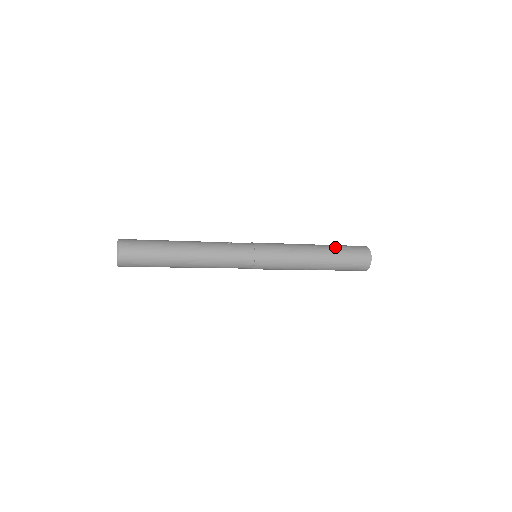
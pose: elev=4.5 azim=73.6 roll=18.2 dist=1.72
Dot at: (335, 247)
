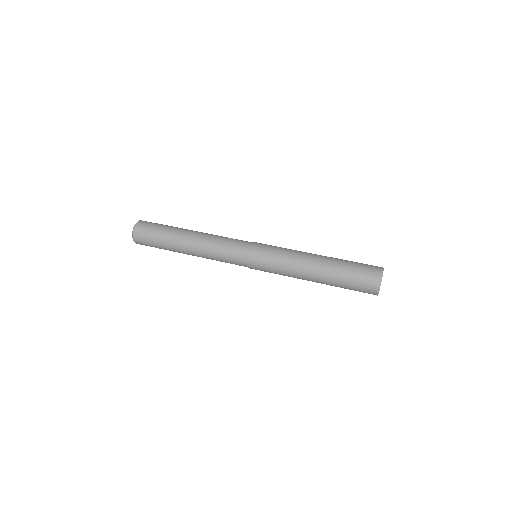
Dot at: (341, 260)
